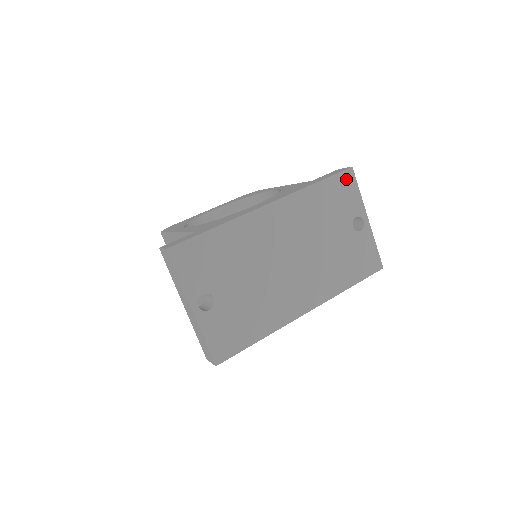
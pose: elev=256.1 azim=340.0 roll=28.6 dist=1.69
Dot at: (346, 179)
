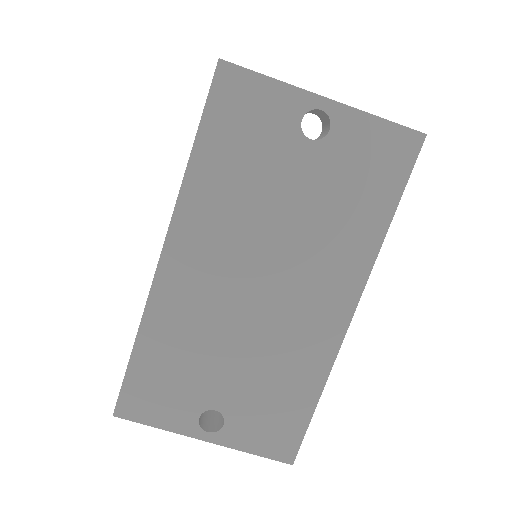
Dot at: (229, 89)
